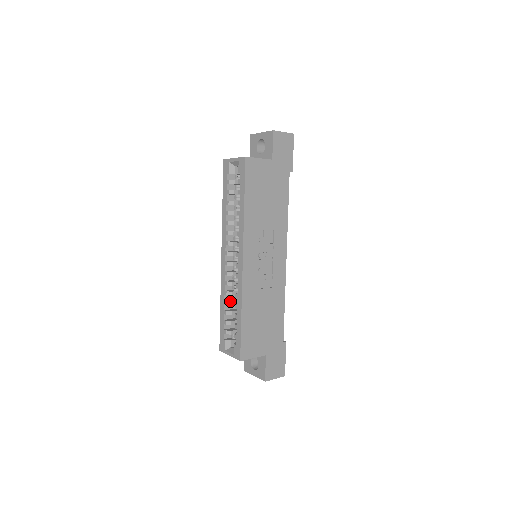
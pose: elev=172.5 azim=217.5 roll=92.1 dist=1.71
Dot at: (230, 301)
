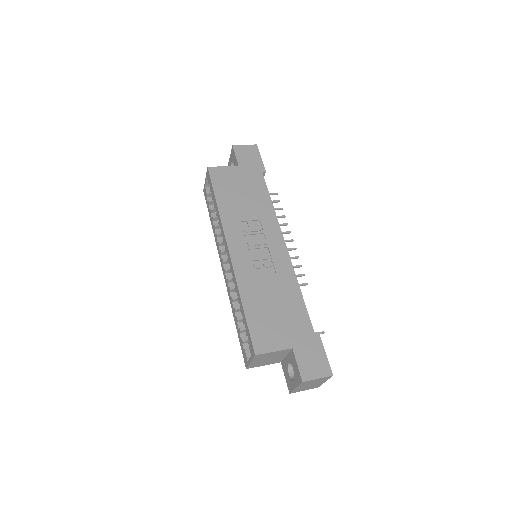
Dot at: occluded
